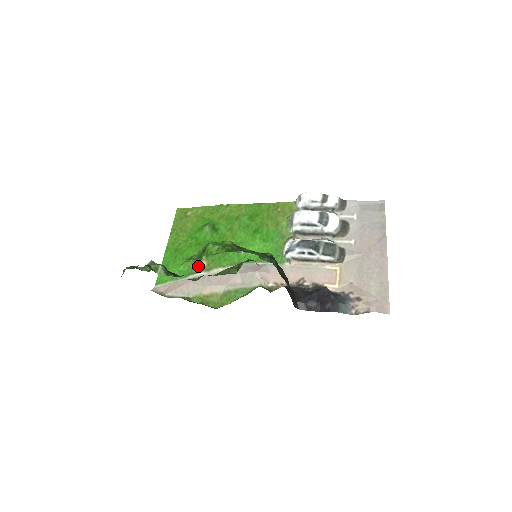
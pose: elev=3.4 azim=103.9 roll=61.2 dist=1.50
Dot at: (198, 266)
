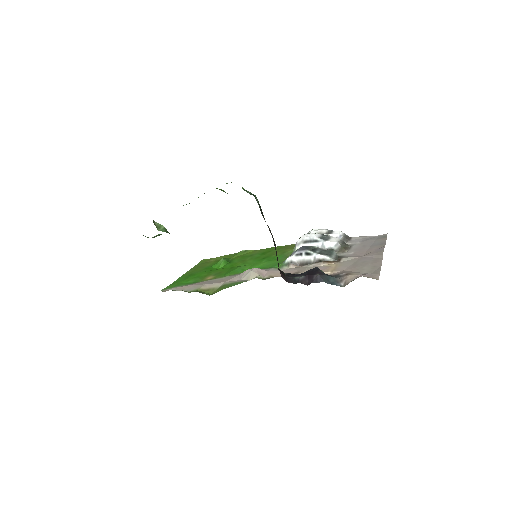
Dot at: (205, 279)
